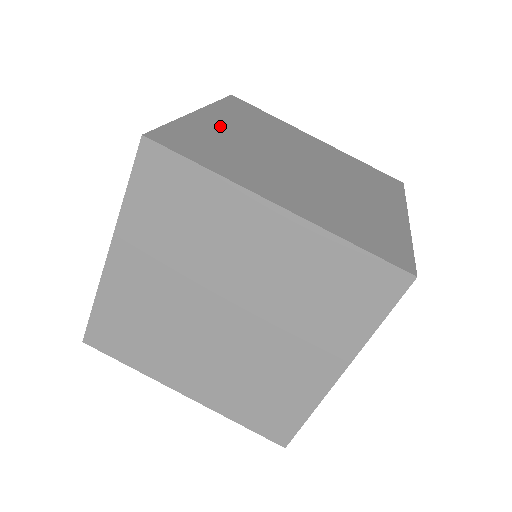
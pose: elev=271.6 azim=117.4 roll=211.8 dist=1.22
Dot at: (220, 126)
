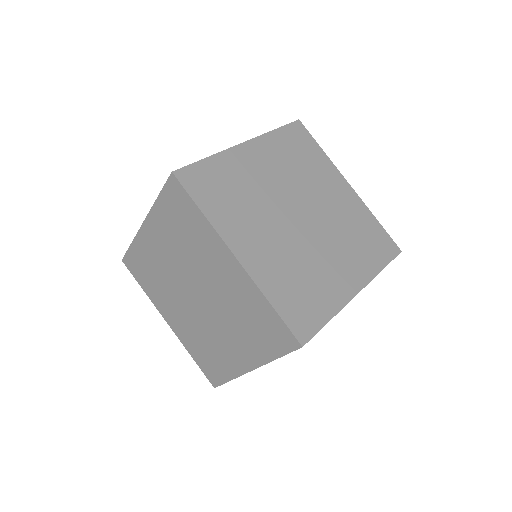
Dot at: (252, 164)
